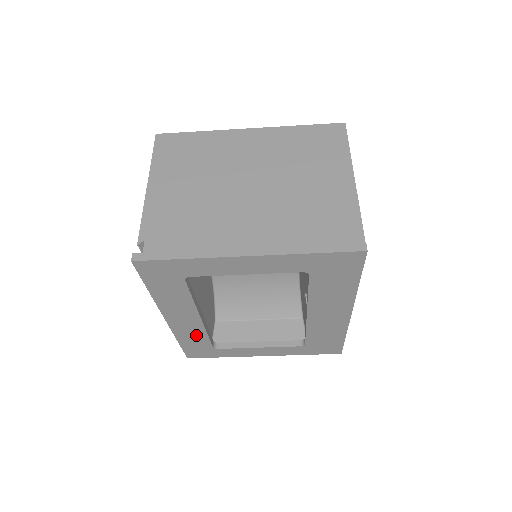
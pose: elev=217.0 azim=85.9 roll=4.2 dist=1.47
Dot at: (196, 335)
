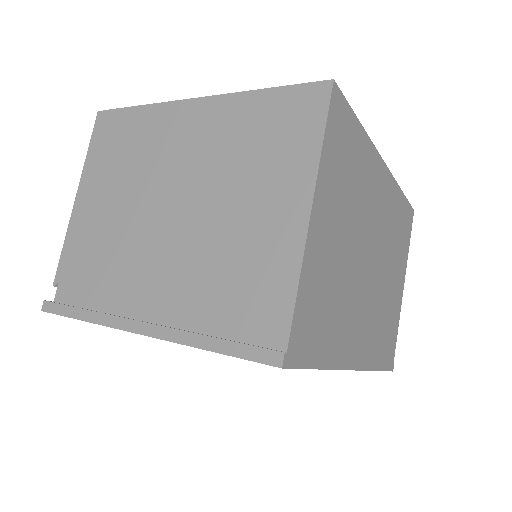
Dot at: occluded
